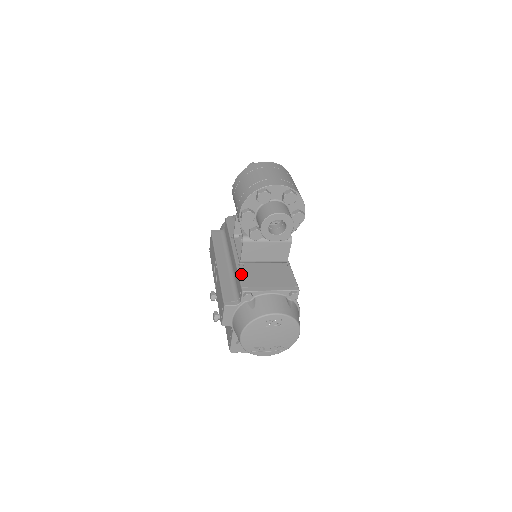
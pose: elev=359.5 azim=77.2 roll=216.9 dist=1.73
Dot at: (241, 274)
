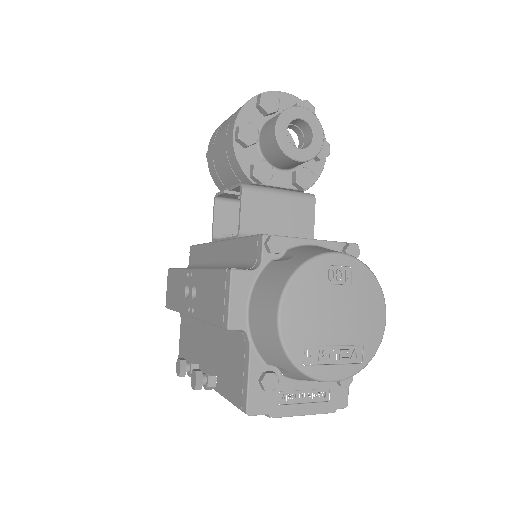
Dot at: occluded
